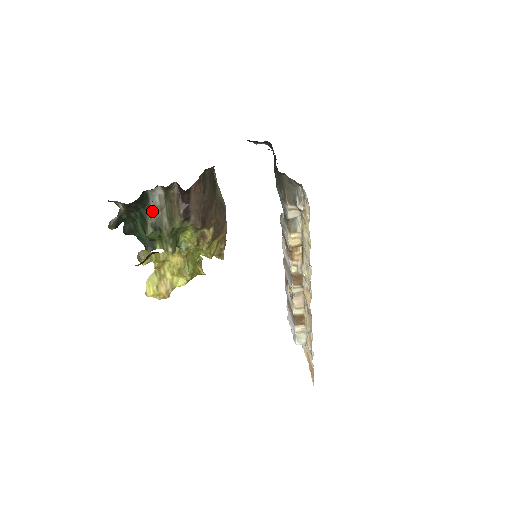
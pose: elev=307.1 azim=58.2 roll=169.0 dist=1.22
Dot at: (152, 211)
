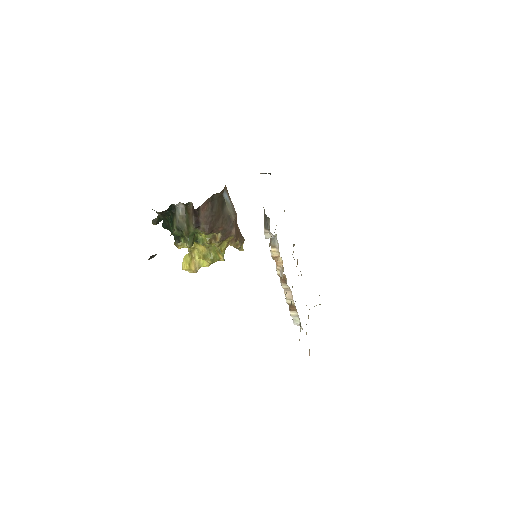
Dot at: (177, 218)
